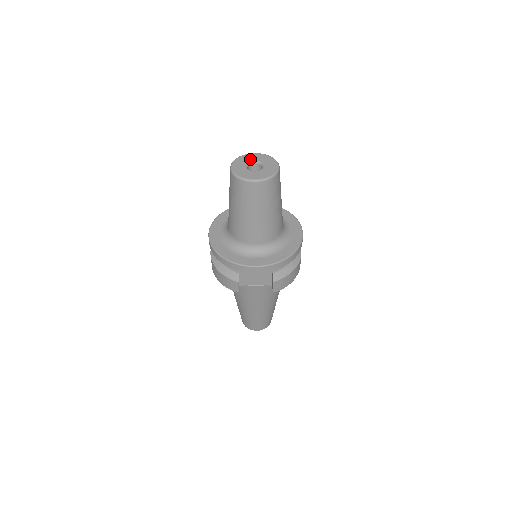
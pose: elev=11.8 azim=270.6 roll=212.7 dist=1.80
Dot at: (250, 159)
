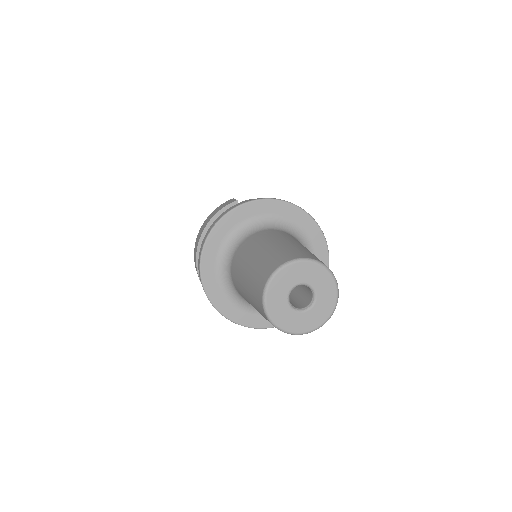
Dot at: (295, 280)
